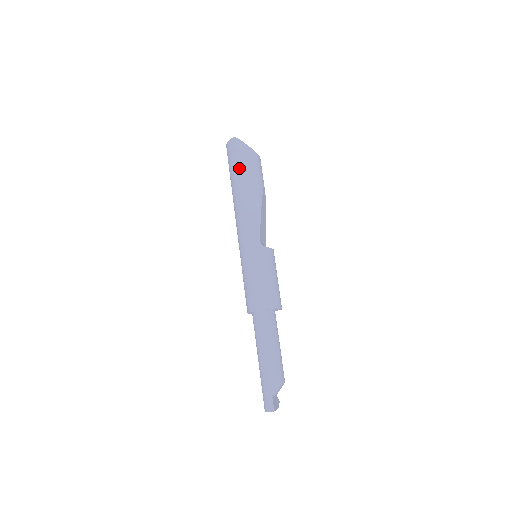
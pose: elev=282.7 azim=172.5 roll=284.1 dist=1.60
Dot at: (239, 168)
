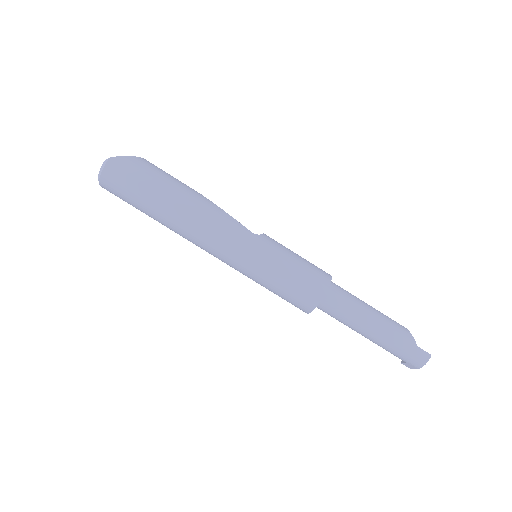
Dot at: (151, 185)
